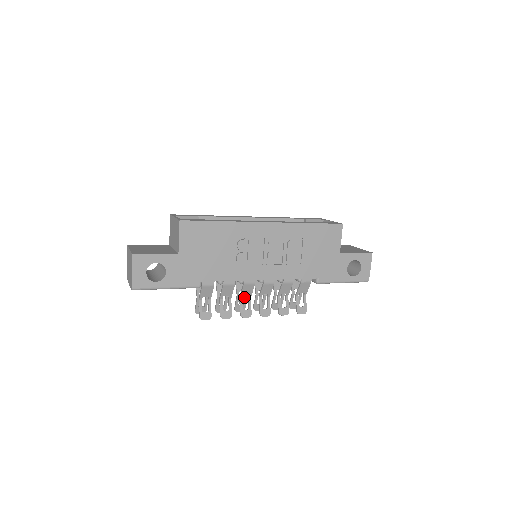
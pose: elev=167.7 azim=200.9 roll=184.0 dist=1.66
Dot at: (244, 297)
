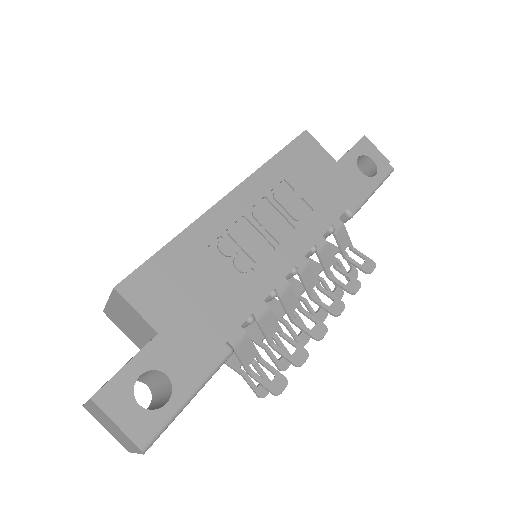
Dot at: occluded
